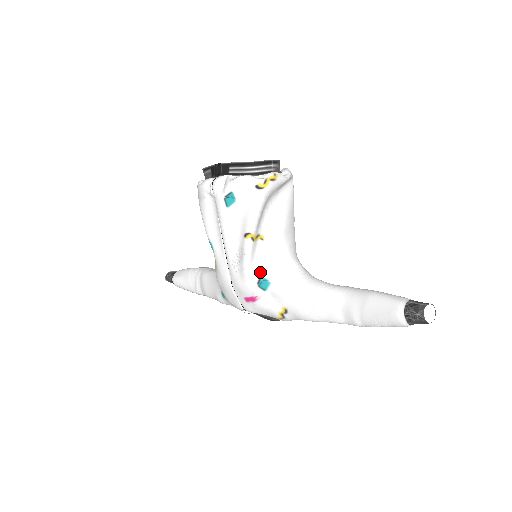
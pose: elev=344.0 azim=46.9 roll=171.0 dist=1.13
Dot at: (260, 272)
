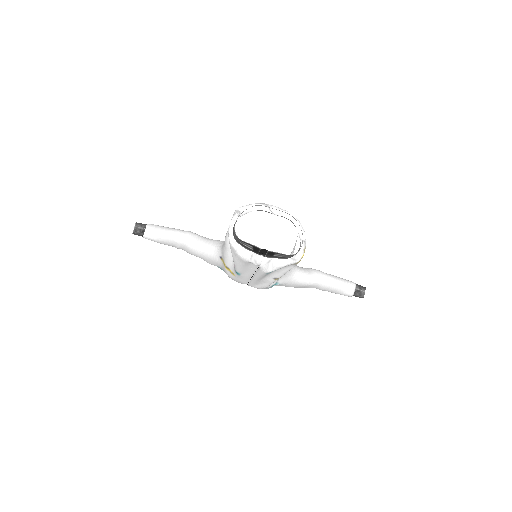
Dot at: (274, 283)
